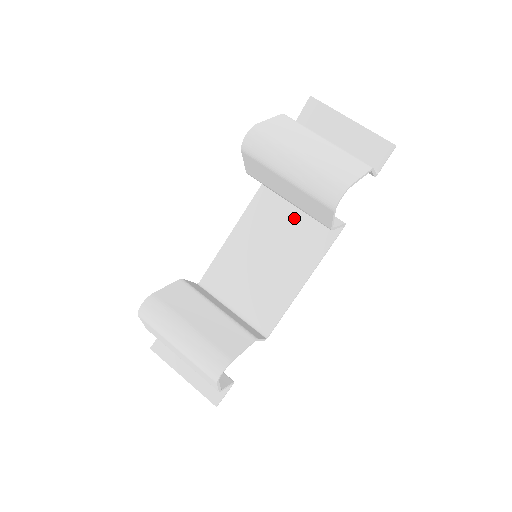
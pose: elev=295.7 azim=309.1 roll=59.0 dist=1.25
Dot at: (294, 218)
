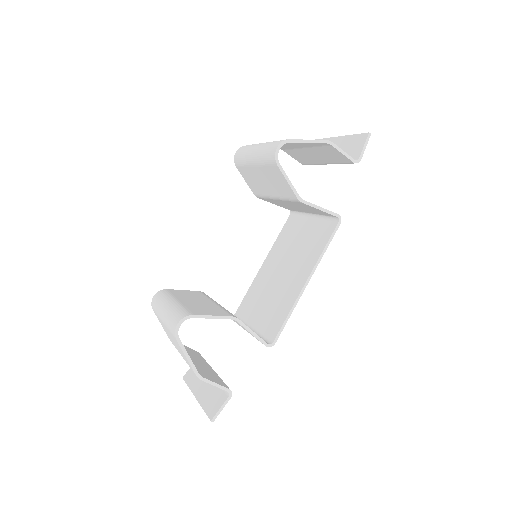
Dot at: (305, 232)
